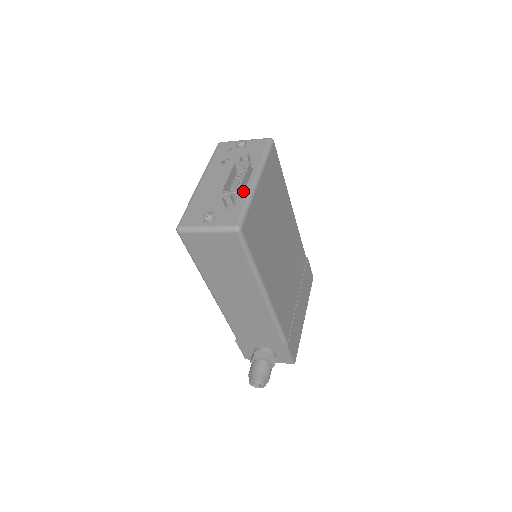
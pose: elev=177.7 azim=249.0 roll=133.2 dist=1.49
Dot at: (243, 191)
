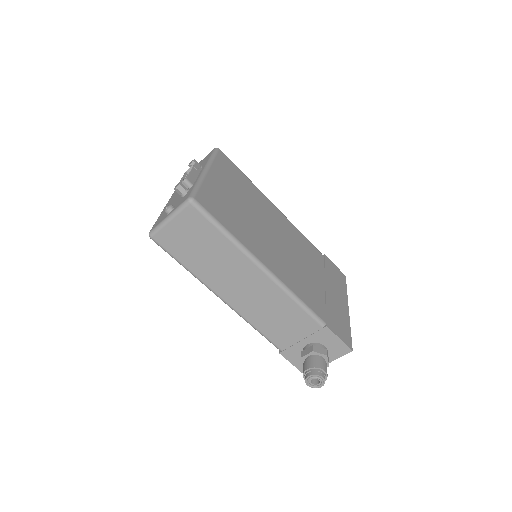
Dot at: (194, 181)
